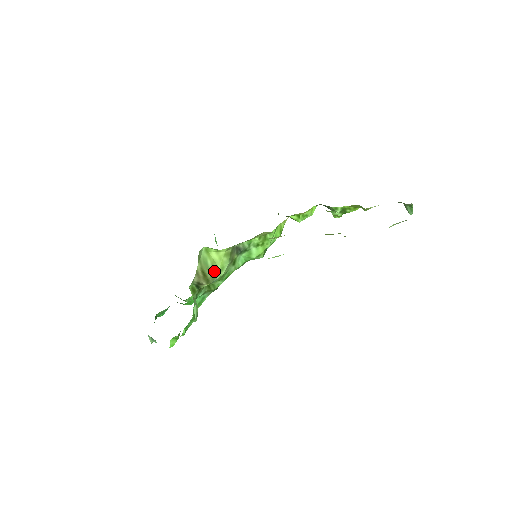
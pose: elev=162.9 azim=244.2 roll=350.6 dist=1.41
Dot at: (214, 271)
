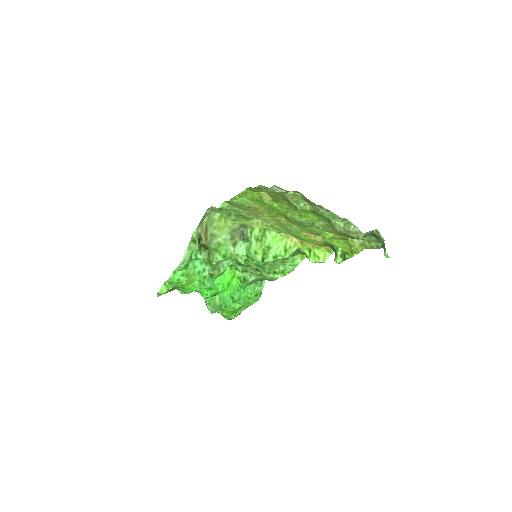
Dot at: (214, 233)
